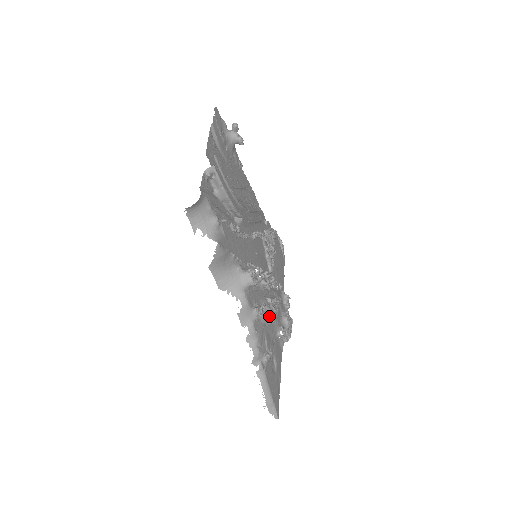
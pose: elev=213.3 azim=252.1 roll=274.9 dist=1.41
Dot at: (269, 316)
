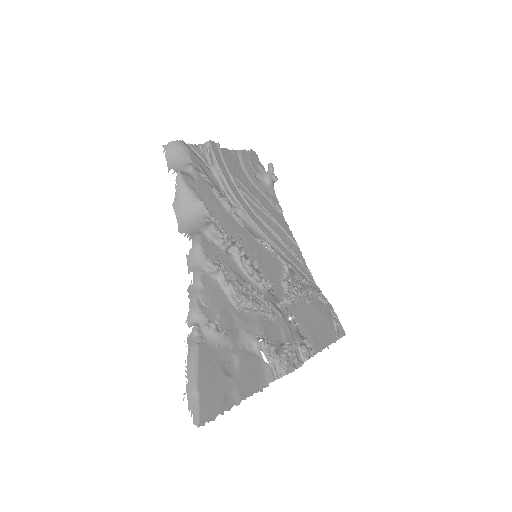
Dot at: (233, 287)
